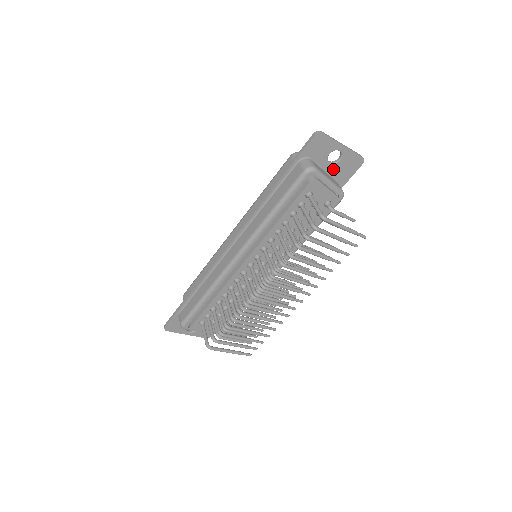
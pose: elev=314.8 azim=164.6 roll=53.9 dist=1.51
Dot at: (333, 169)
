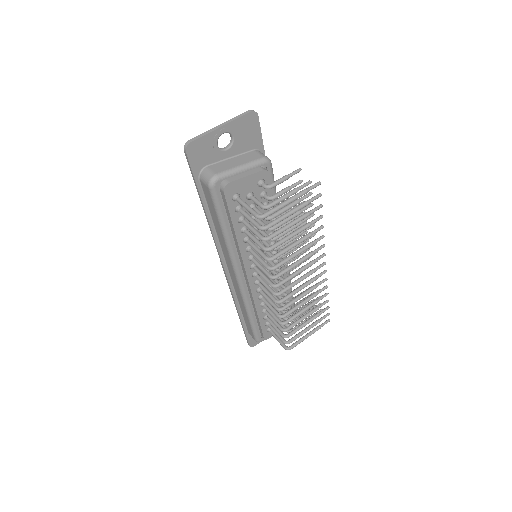
Dot at: (237, 148)
